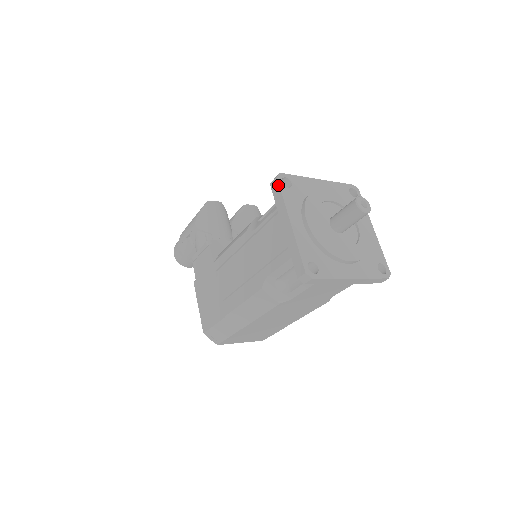
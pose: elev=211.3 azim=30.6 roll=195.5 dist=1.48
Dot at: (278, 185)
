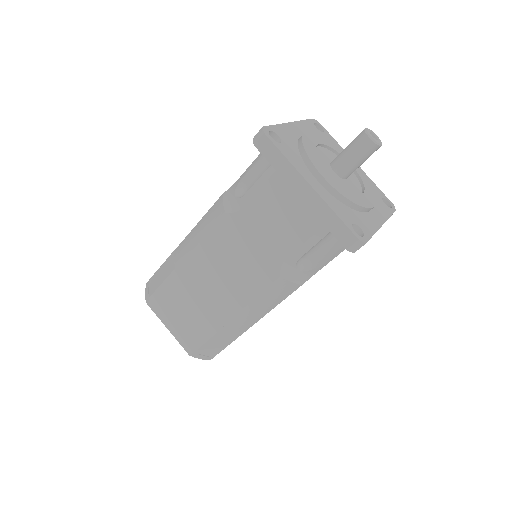
Dot at: (309, 120)
